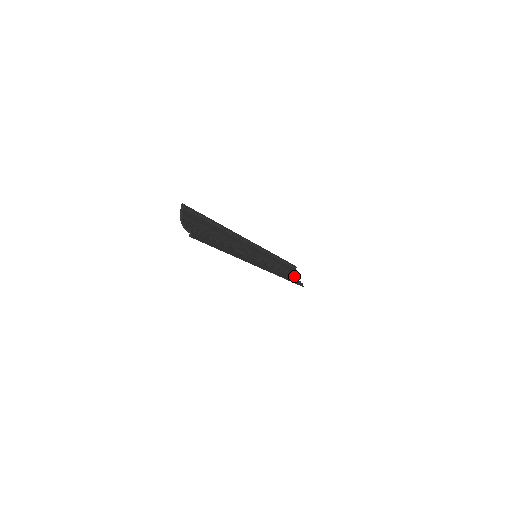
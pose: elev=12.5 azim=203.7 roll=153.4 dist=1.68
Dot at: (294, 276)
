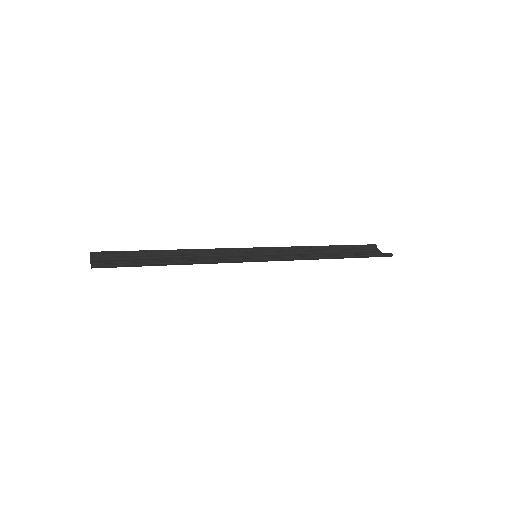
Dot at: occluded
